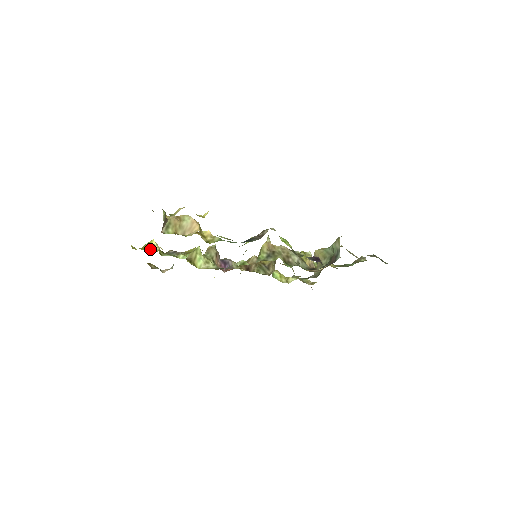
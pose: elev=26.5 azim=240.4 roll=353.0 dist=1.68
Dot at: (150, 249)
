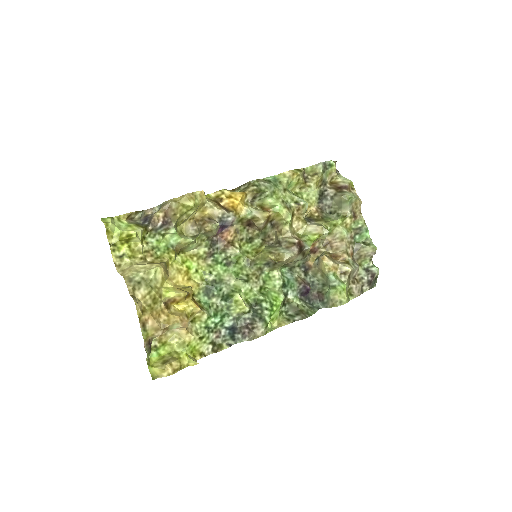
Dot at: (131, 244)
